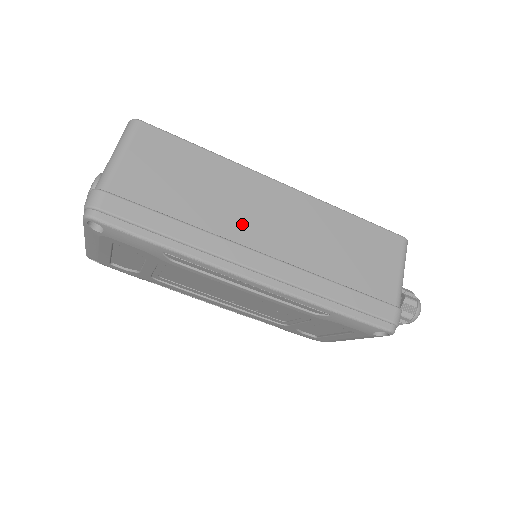
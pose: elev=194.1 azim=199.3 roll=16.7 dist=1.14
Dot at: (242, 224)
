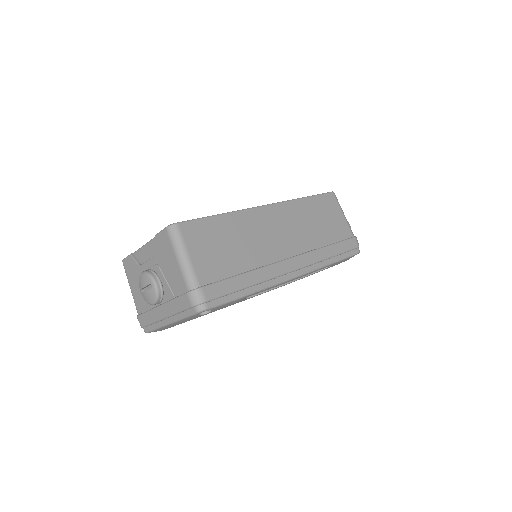
Dot at: (269, 248)
